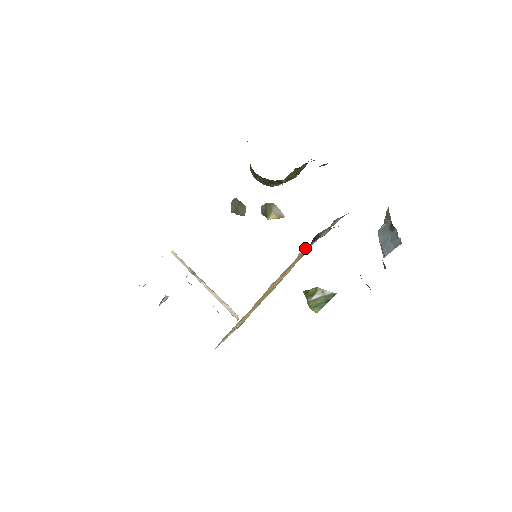
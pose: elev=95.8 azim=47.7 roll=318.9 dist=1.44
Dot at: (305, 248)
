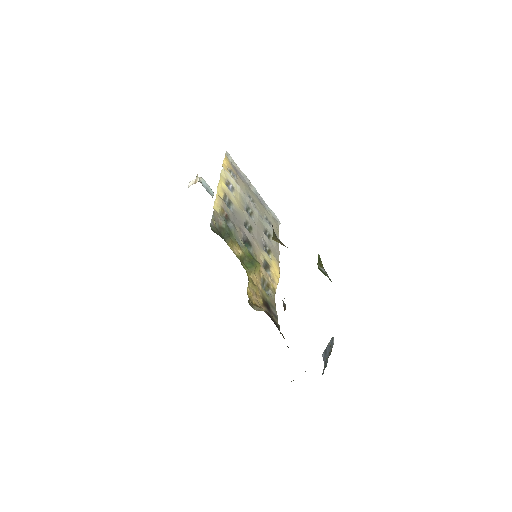
Dot at: occluded
